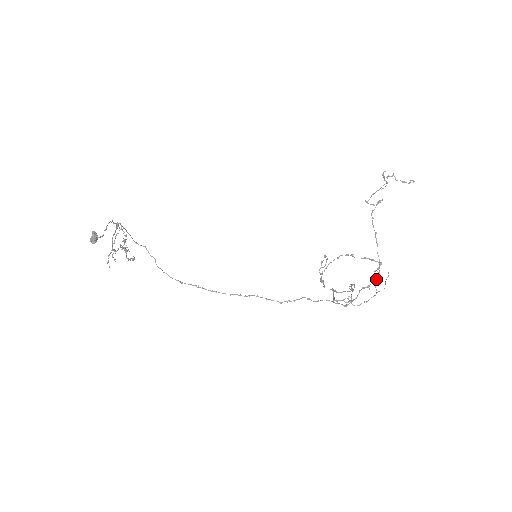
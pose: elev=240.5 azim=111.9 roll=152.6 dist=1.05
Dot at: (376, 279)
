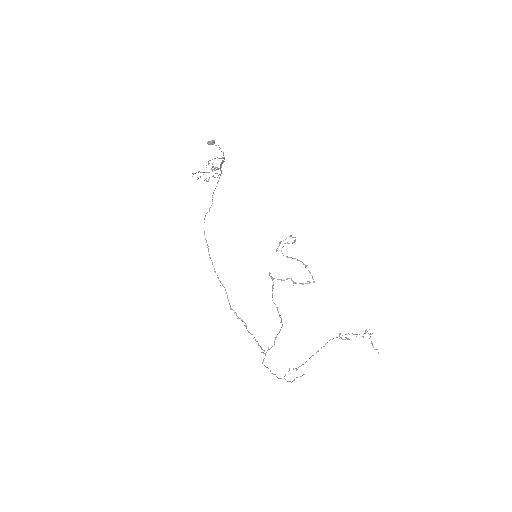
Dot at: (303, 284)
